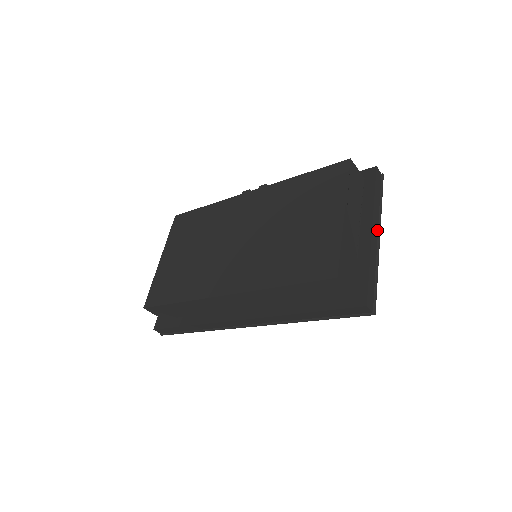
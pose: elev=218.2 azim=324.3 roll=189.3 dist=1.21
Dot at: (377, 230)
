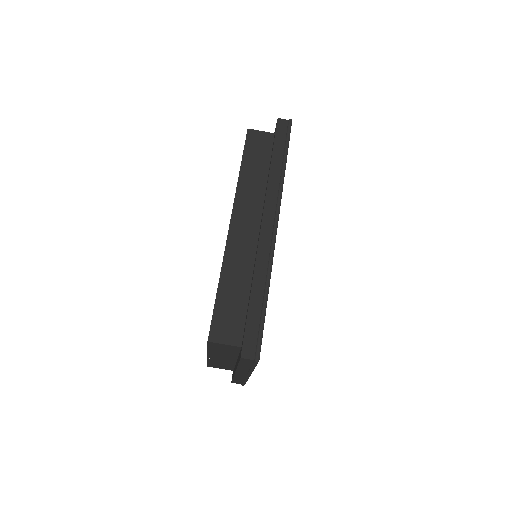
Dot at: occluded
